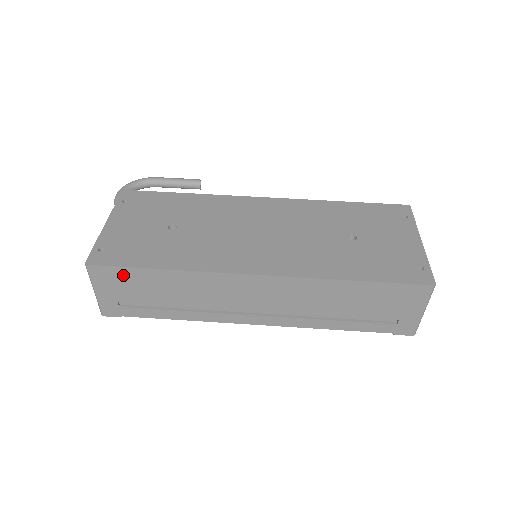
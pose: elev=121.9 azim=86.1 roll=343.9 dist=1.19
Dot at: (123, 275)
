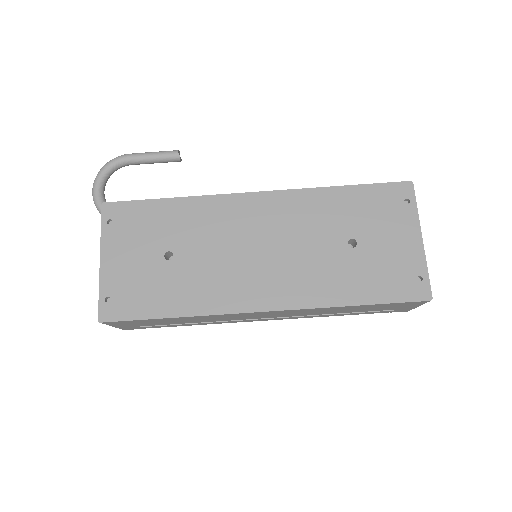
Dot at: (137, 322)
